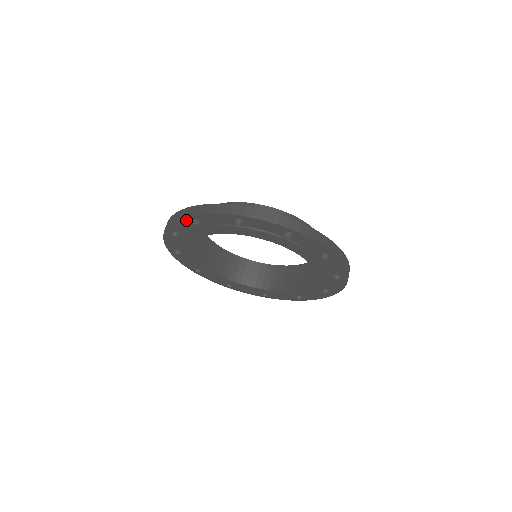
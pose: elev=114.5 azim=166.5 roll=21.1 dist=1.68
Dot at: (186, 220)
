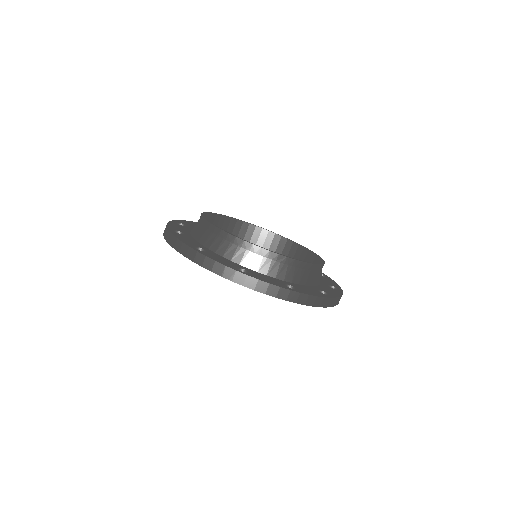
Dot at: occluded
